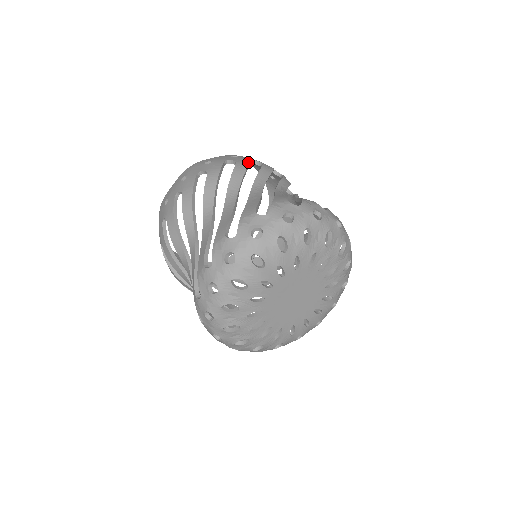
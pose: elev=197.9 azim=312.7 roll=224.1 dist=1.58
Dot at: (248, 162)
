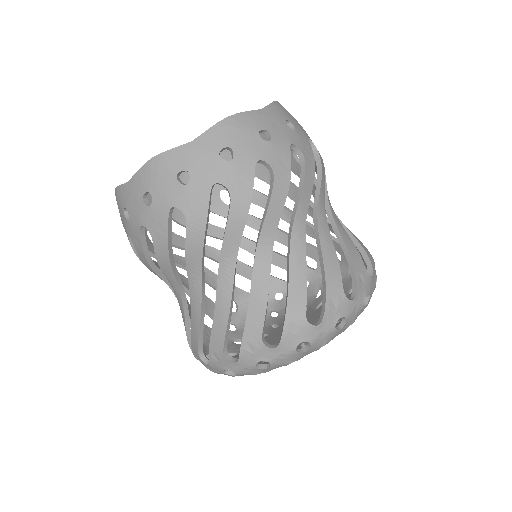
Dot at: (250, 189)
